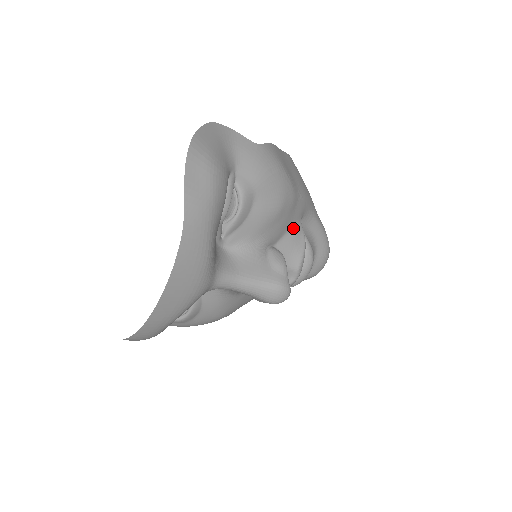
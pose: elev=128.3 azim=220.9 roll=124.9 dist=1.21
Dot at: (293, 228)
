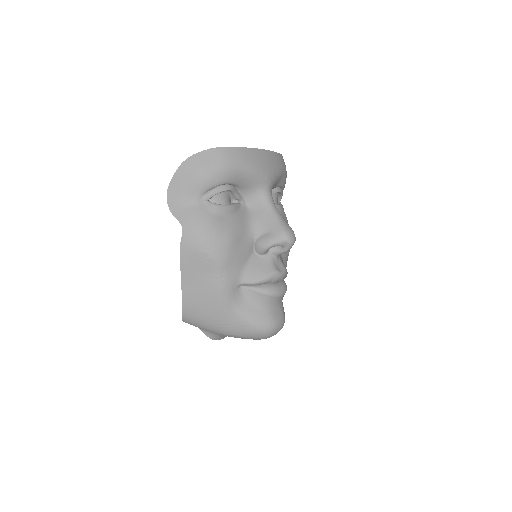
Dot at: (283, 263)
